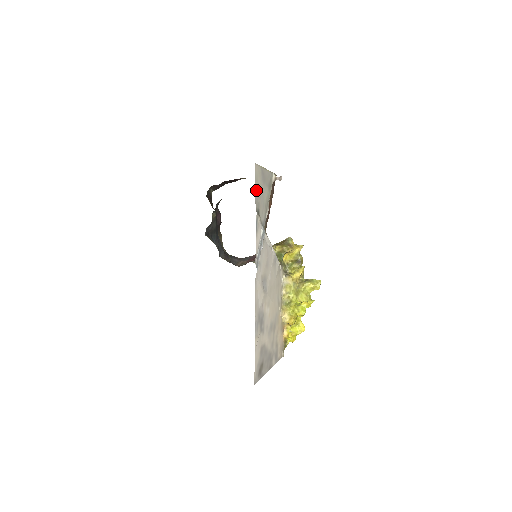
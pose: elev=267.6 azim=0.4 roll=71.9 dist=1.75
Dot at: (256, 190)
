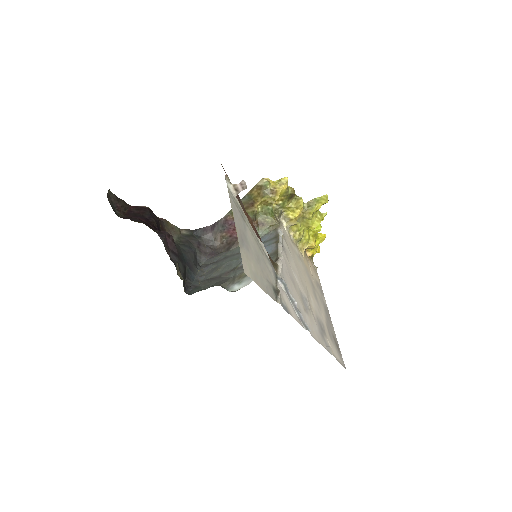
Dot at: (262, 286)
